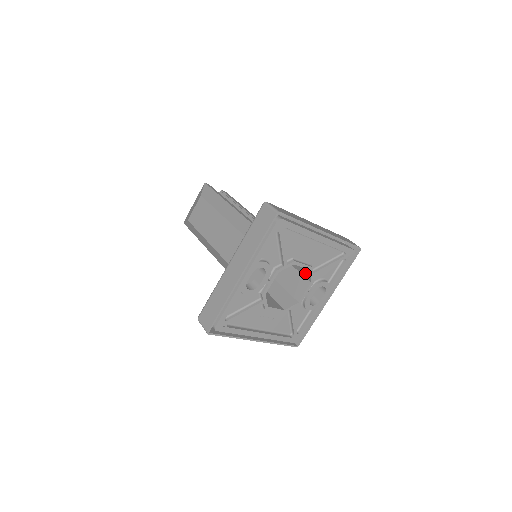
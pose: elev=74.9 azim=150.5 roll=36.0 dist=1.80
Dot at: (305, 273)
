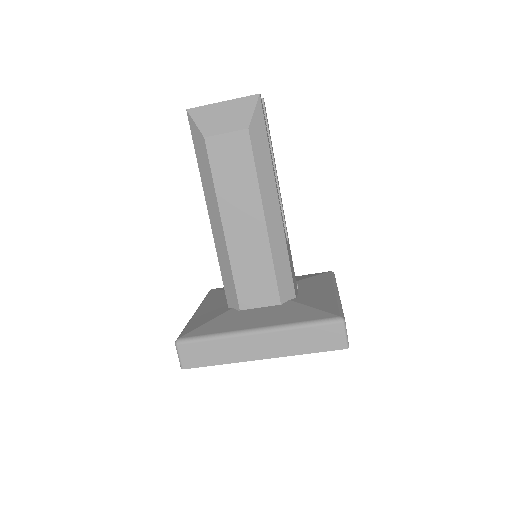
Dot at: occluded
